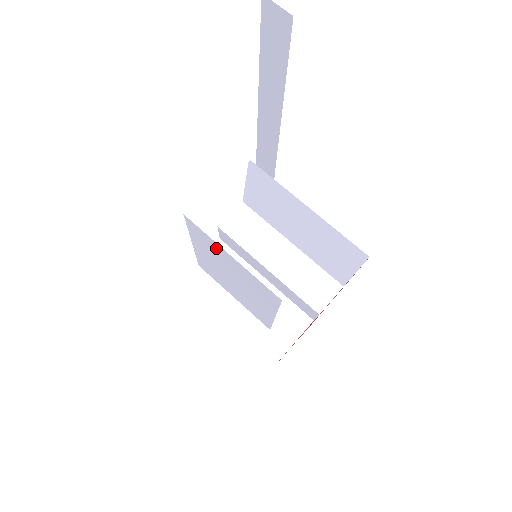
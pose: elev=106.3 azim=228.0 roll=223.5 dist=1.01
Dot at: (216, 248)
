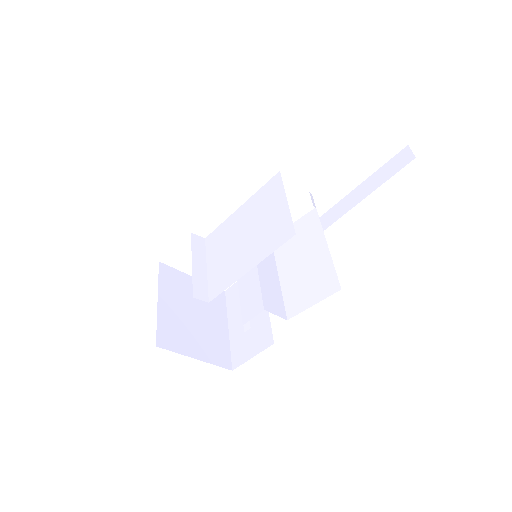
Dot at: (276, 198)
